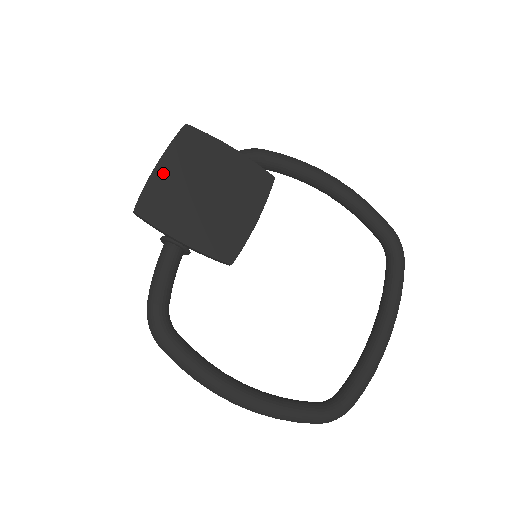
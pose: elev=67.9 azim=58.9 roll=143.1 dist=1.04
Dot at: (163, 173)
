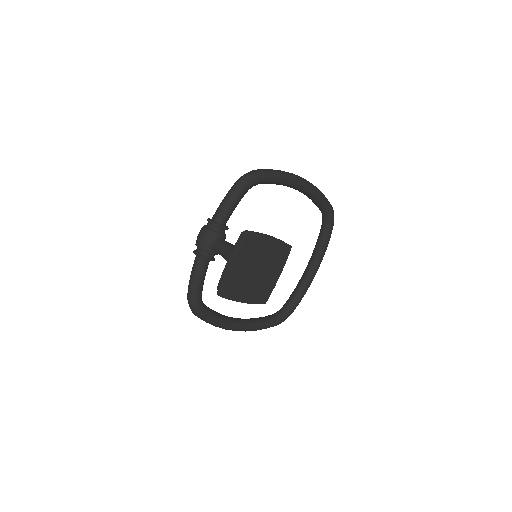
Dot at: (235, 268)
